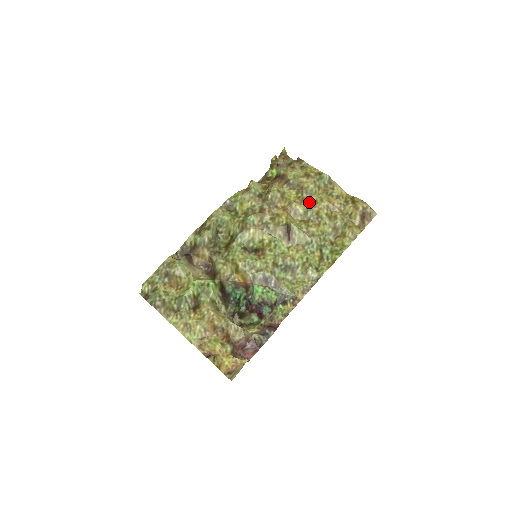
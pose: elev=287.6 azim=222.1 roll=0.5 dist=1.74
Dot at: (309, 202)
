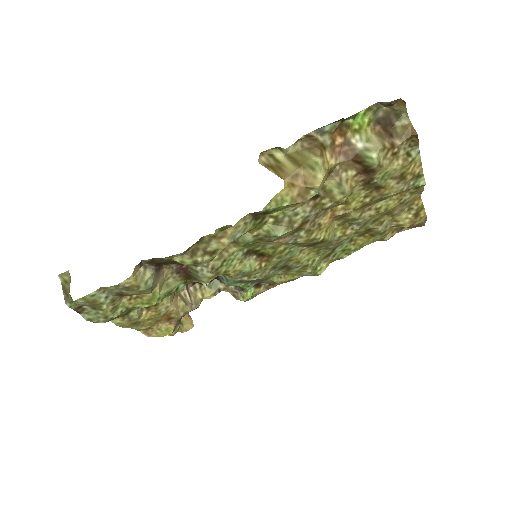
Dot at: (370, 207)
